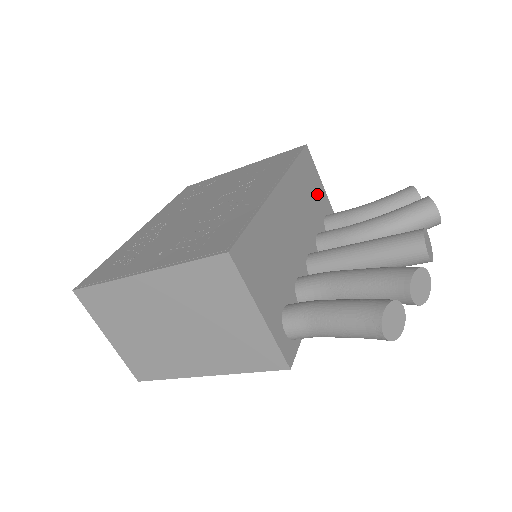
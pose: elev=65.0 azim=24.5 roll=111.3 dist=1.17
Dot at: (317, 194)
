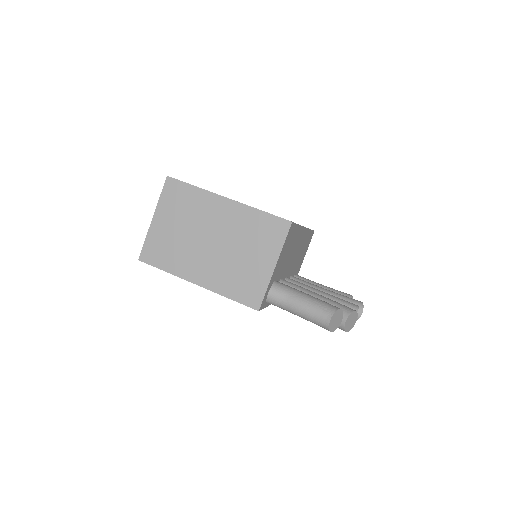
Dot at: occluded
